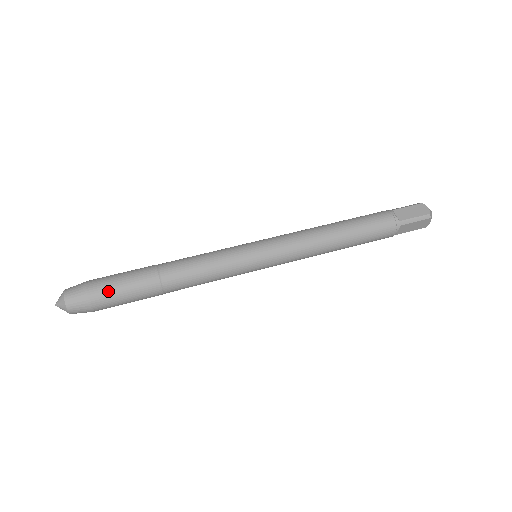
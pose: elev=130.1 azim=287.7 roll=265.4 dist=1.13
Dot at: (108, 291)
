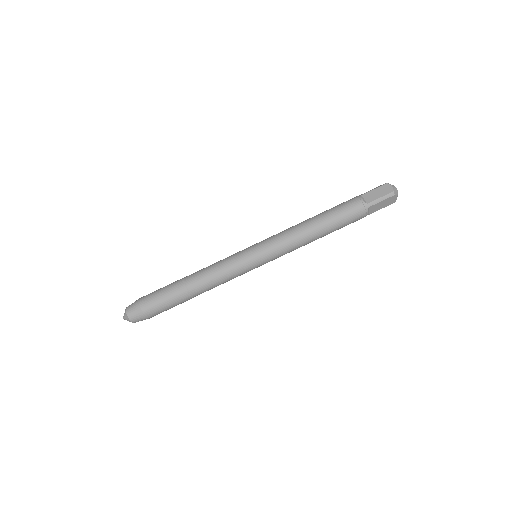
Dot at: (153, 303)
